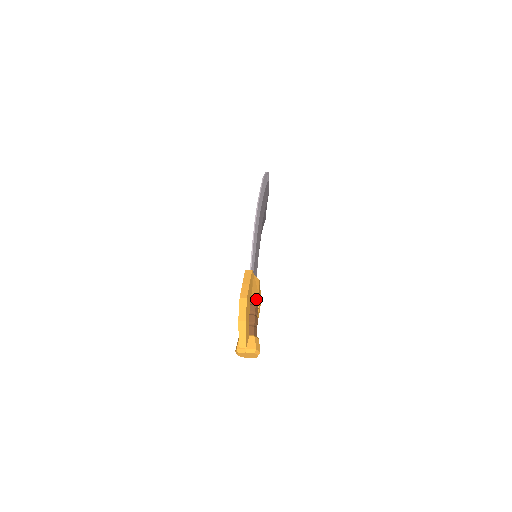
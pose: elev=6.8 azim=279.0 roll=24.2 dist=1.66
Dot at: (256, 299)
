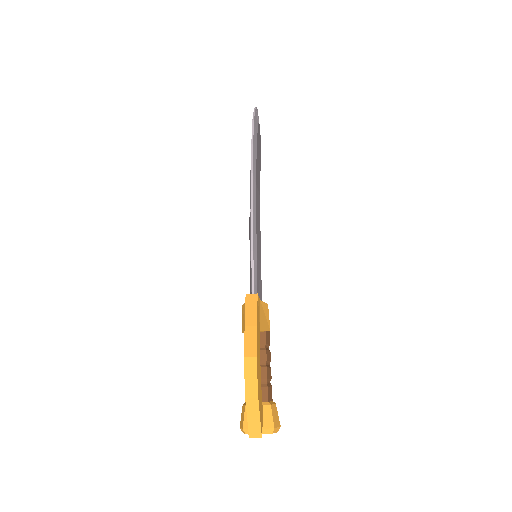
Dot at: (266, 338)
